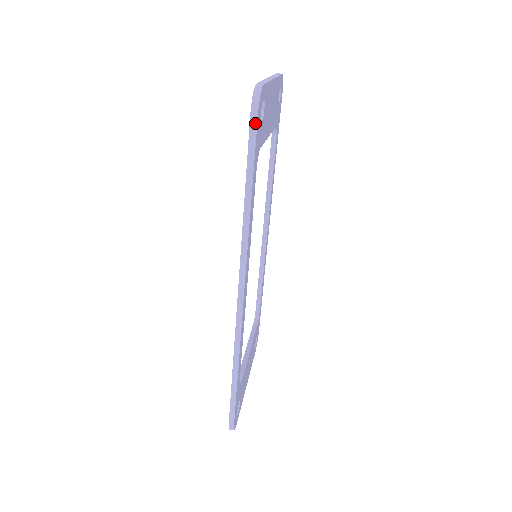
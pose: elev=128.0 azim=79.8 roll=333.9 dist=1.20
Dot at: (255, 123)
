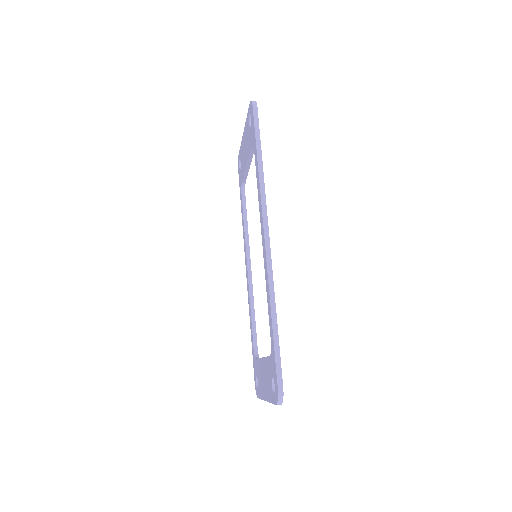
Dot at: (257, 113)
